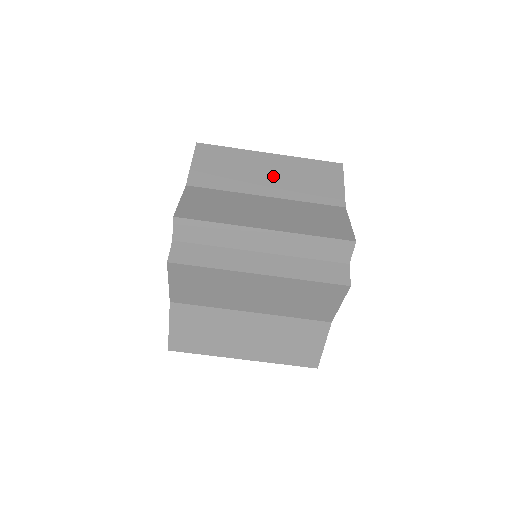
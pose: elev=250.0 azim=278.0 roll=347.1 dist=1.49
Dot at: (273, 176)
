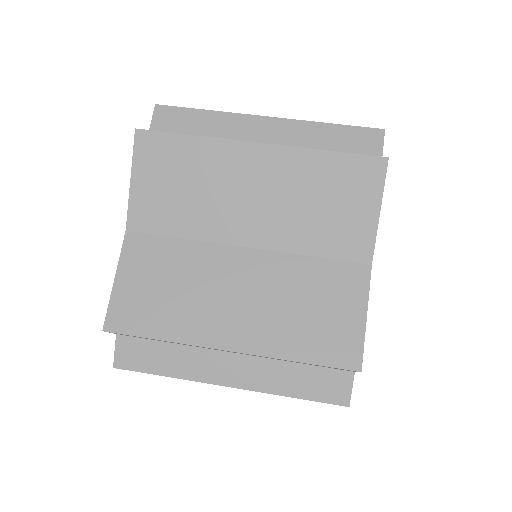
Dot at: occluded
